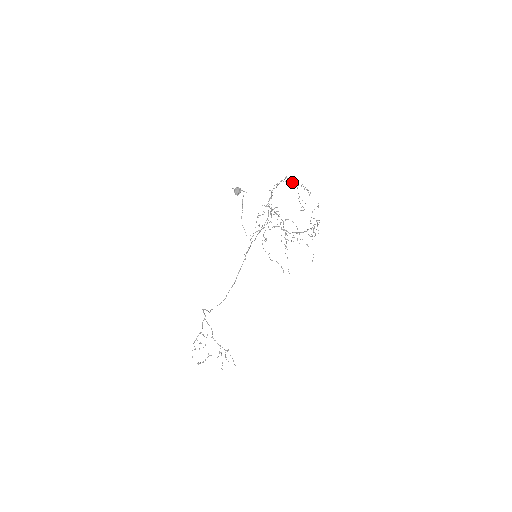
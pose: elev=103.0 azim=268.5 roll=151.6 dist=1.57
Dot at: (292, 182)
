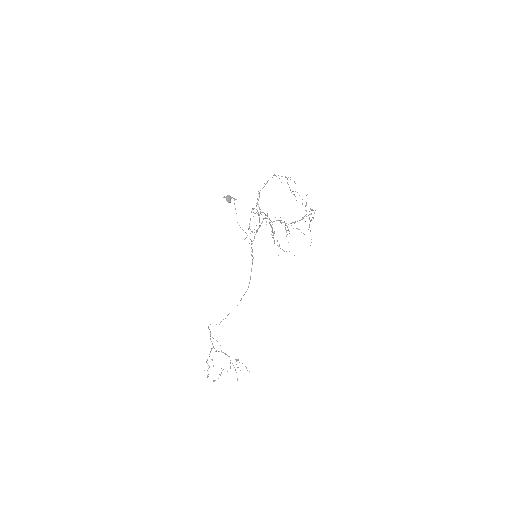
Dot at: (279, 178)
